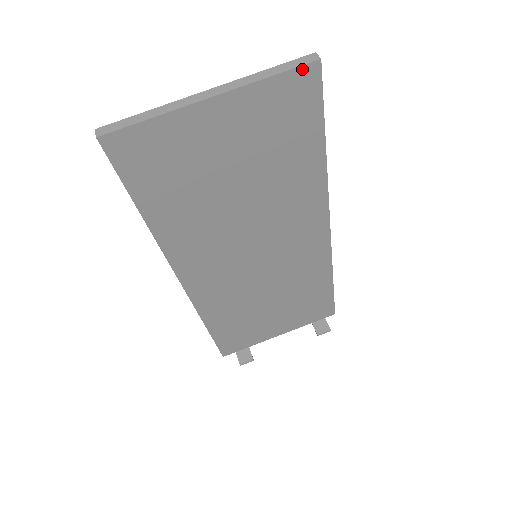
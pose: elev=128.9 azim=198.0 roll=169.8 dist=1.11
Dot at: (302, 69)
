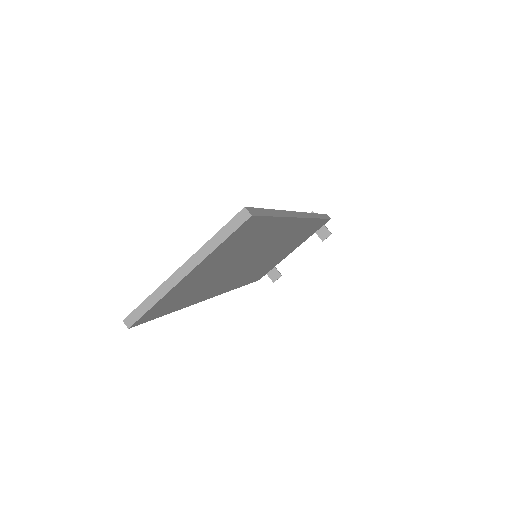
Dot at: (241, 226)
